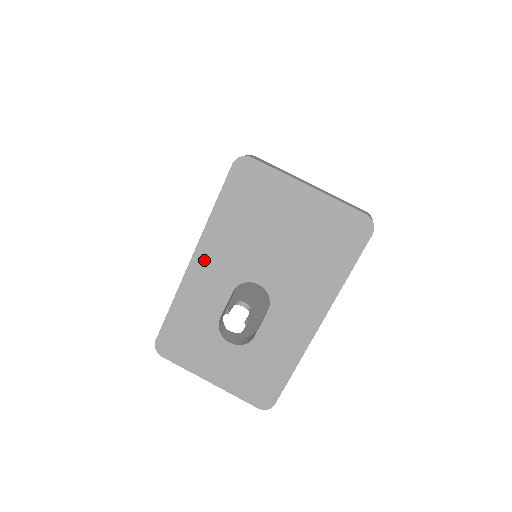
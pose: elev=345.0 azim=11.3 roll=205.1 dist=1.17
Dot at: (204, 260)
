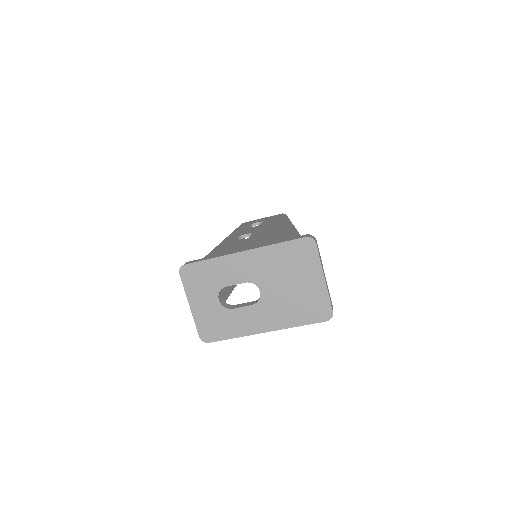
Dot at: (248, 258)
